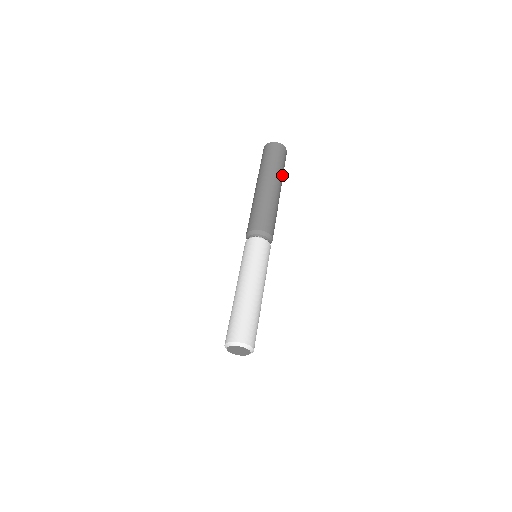
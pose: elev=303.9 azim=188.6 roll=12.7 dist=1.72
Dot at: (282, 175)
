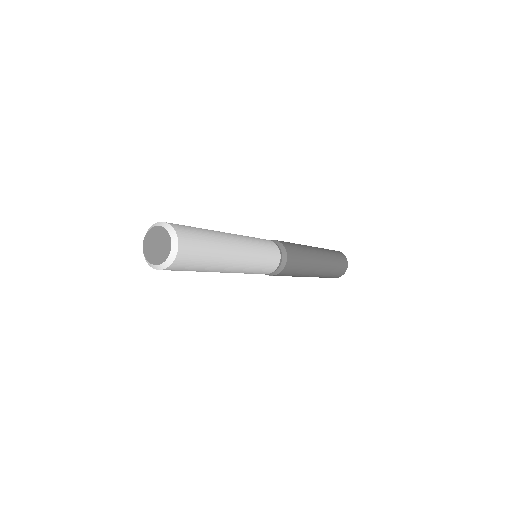
Dot at: (332, 263)
